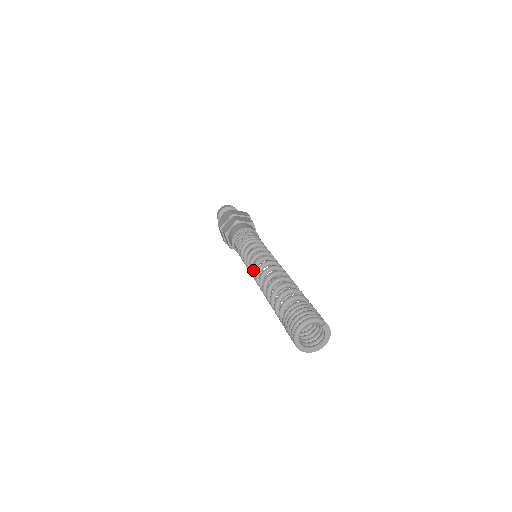
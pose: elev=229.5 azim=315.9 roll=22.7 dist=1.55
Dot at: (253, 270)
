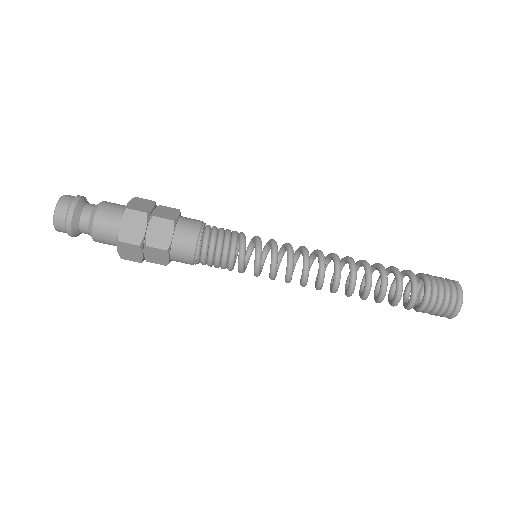
Dot at: occluded
